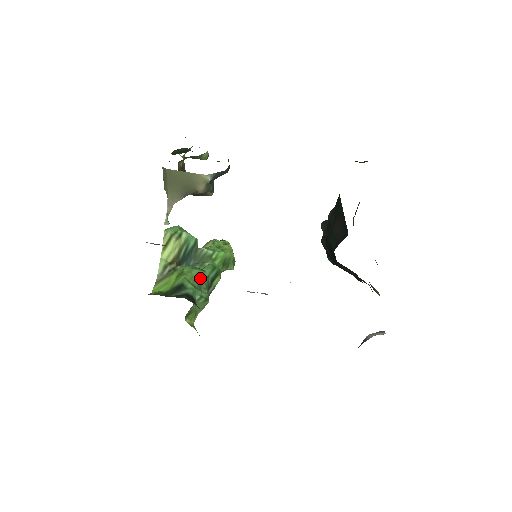
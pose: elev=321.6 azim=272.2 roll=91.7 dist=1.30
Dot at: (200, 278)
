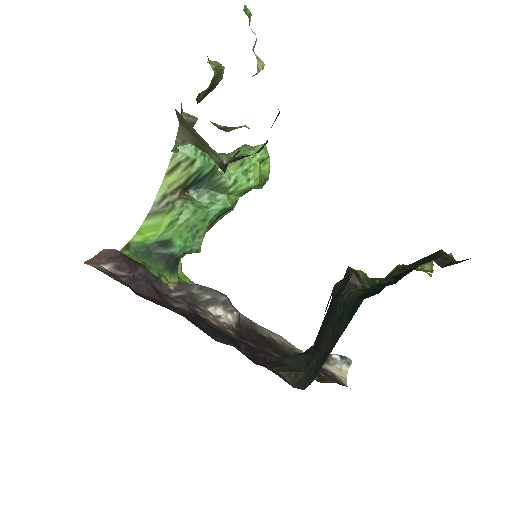
Dot at: (199, 224)
